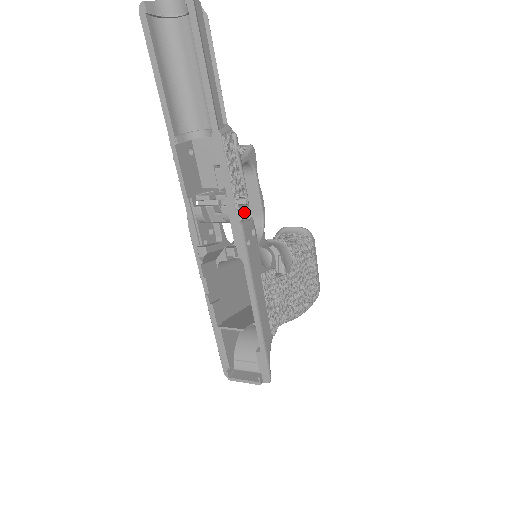
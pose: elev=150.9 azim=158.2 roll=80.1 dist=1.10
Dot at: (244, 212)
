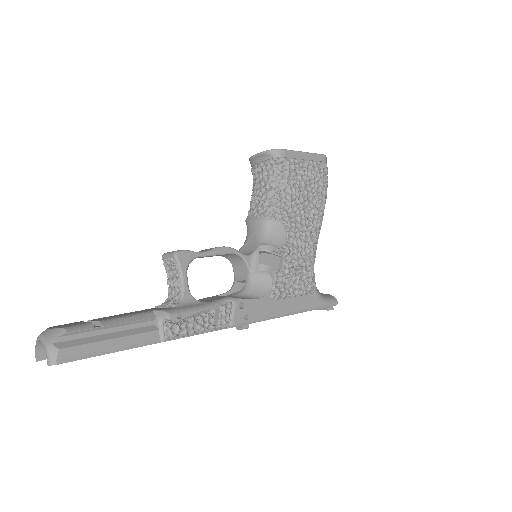
Dot at: (224, 317)
